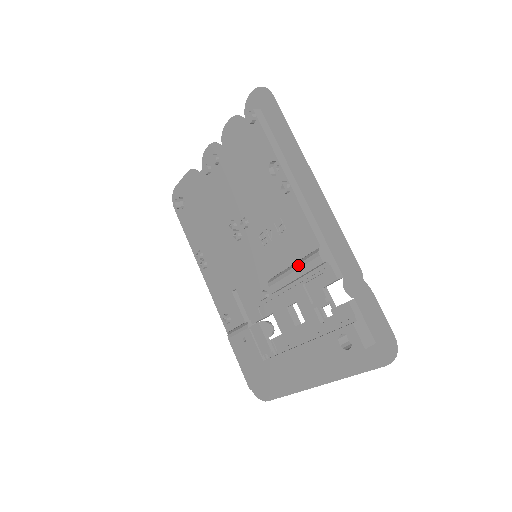
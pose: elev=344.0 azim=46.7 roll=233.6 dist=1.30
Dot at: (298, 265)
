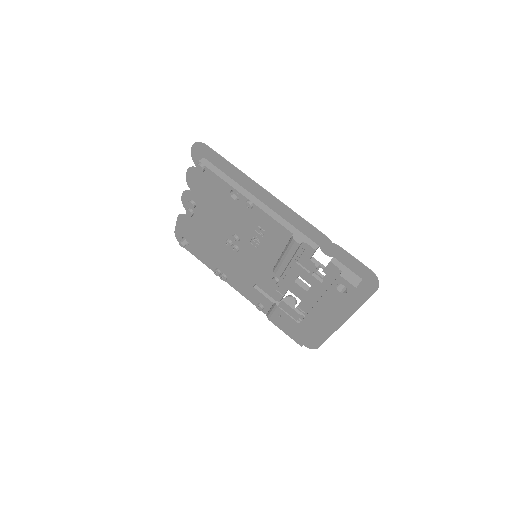
Dot at: (285, 252)
